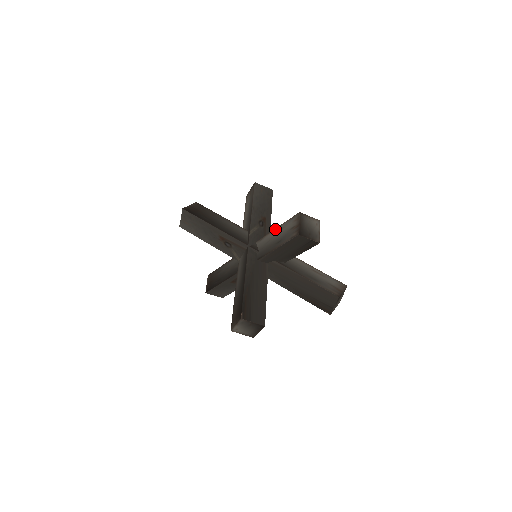
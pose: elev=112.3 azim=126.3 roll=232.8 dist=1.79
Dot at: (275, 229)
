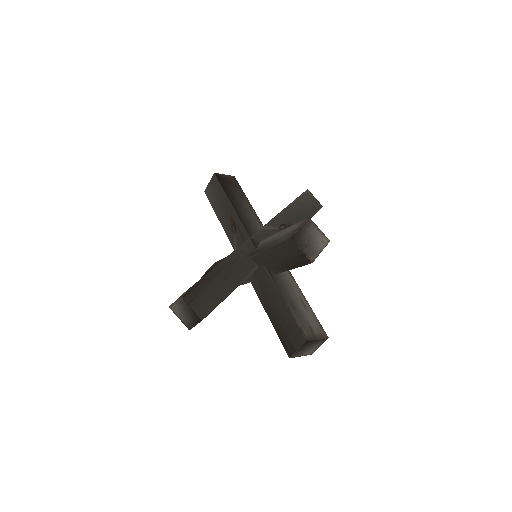
Dot at: (282, 230)
